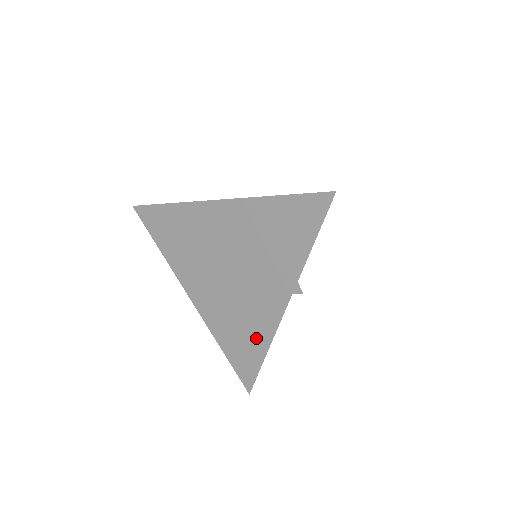
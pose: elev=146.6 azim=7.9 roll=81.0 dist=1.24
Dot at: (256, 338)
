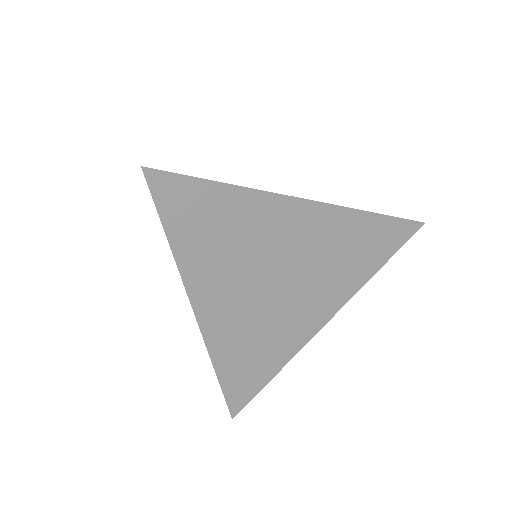
Dot at: (274, 357)
